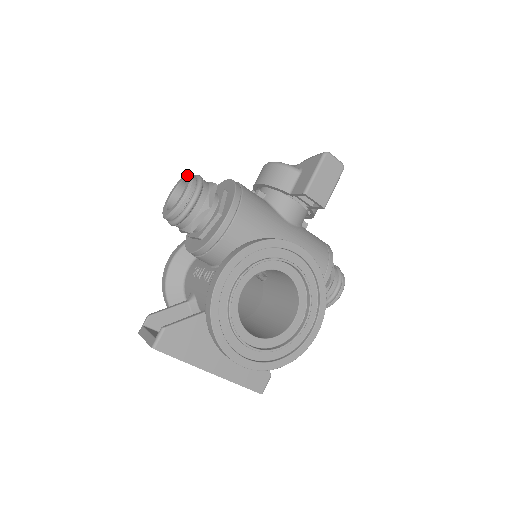
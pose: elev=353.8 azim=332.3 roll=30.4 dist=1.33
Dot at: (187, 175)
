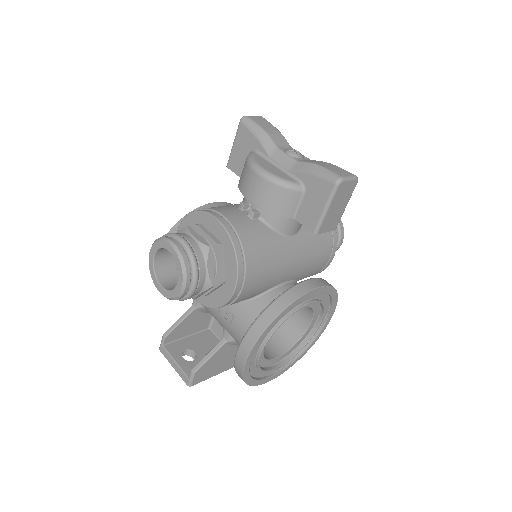
Dot at: (172, 250)
